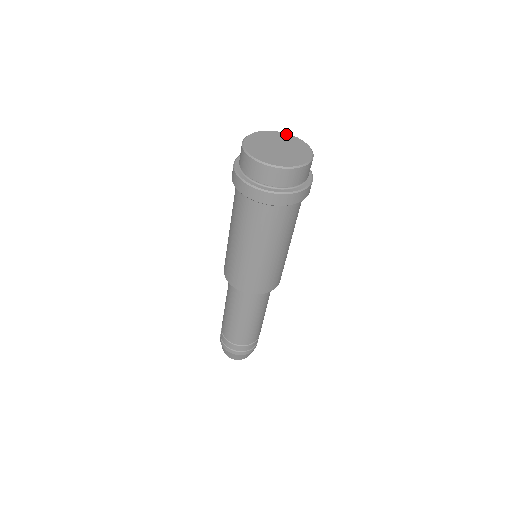
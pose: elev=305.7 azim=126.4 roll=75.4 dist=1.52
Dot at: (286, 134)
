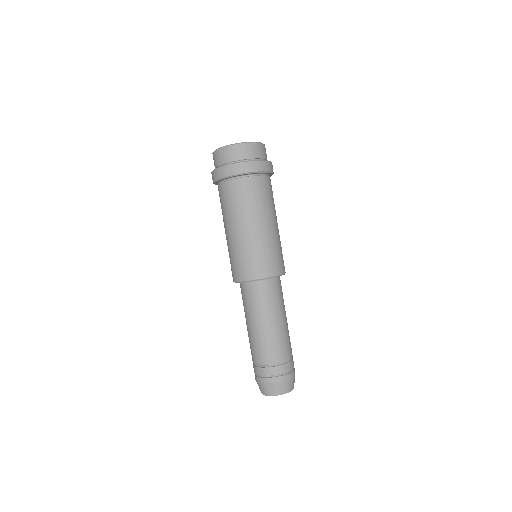
Dot at: occluded
